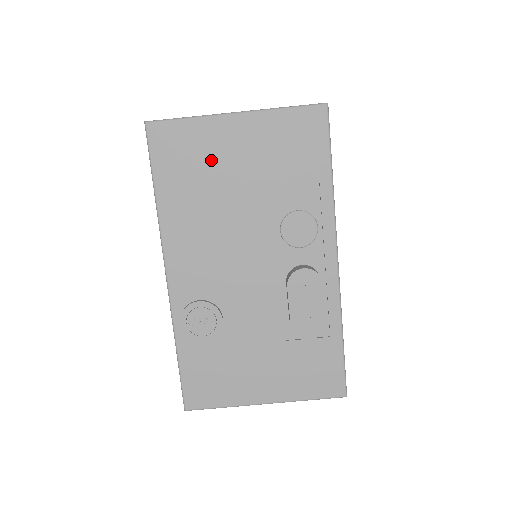
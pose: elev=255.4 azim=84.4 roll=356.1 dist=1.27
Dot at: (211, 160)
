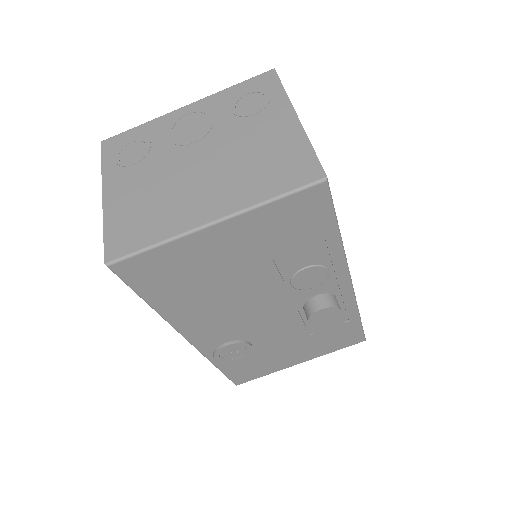
Dot at: (200, 267)
